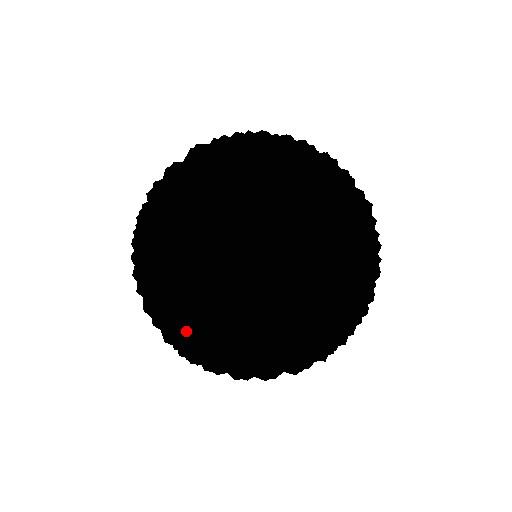
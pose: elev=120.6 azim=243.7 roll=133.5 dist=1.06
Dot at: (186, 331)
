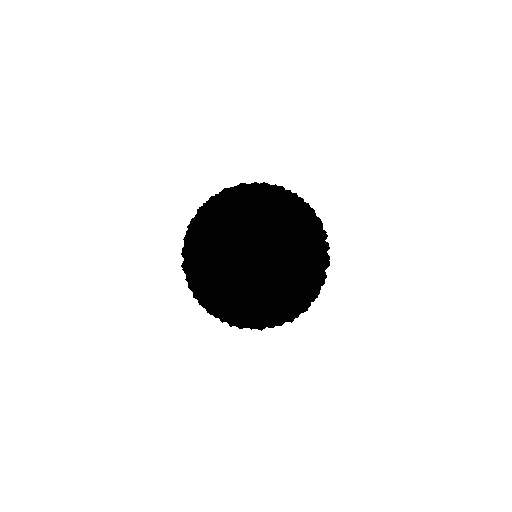
Dot at: occluded
